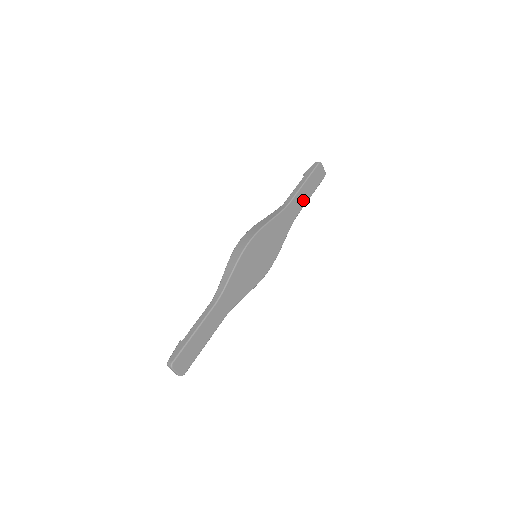
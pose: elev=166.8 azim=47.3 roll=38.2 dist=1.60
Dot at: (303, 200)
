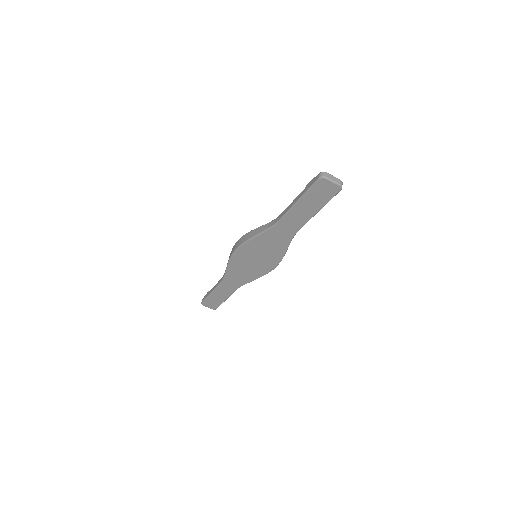
Dot at: (303, 217)
